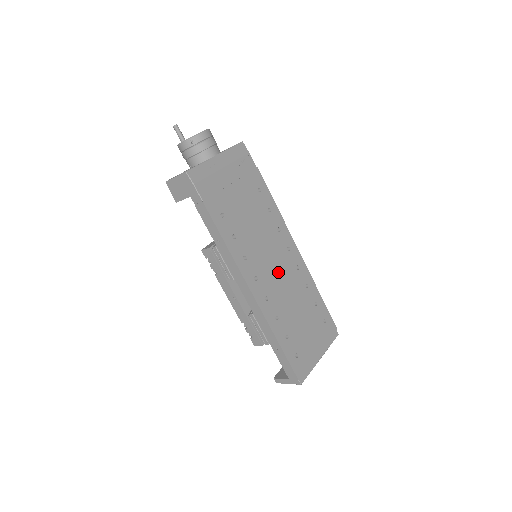
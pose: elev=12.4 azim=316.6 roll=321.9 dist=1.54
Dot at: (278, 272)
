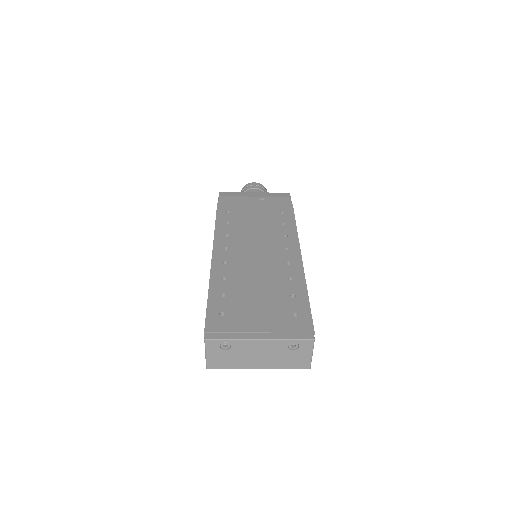
Dot at: (258, 256)
